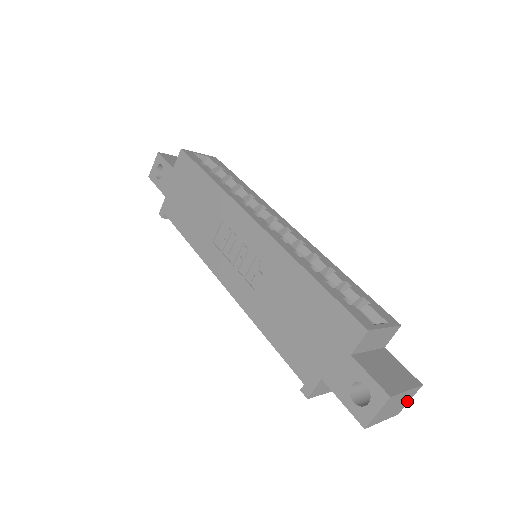
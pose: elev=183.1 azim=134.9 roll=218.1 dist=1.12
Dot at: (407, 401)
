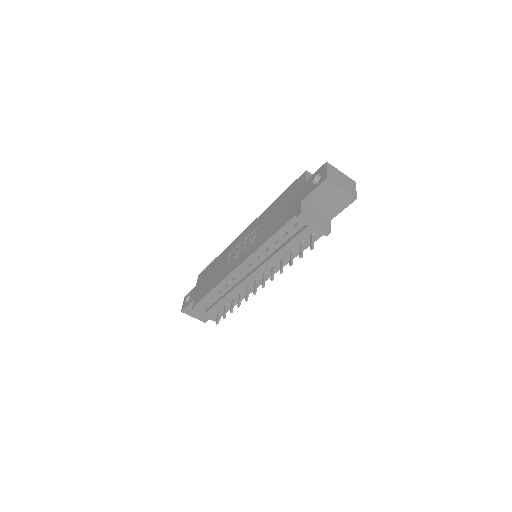
Dot at: (354, 189)
